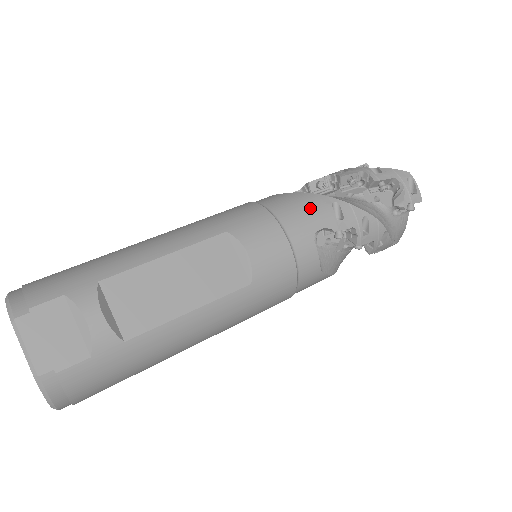
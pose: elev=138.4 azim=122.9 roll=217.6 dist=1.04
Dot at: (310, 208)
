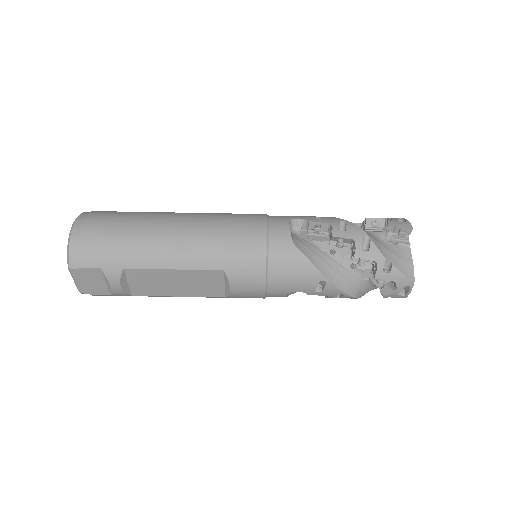
Dot at: (300, 278)
